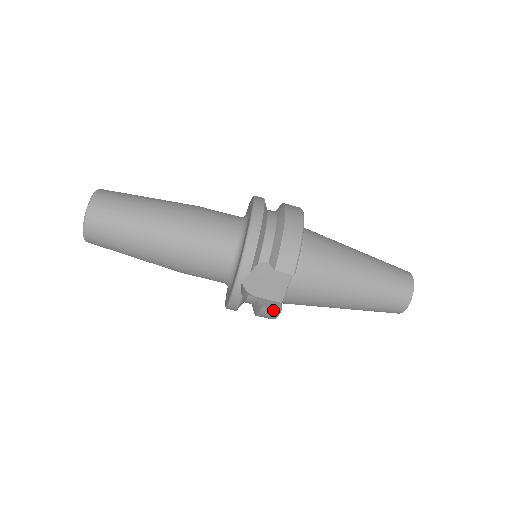
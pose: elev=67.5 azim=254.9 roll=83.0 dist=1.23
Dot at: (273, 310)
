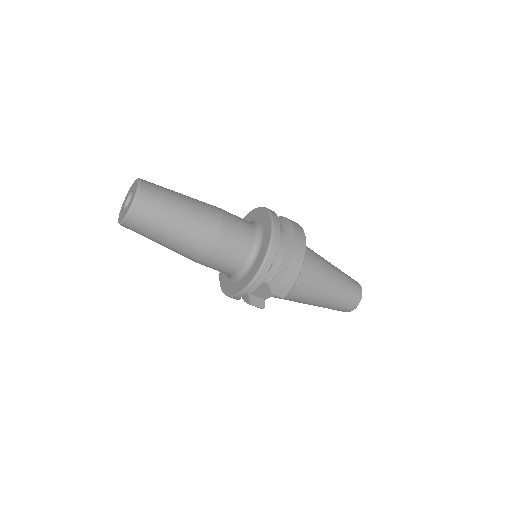
Dot at: (258, 307)
